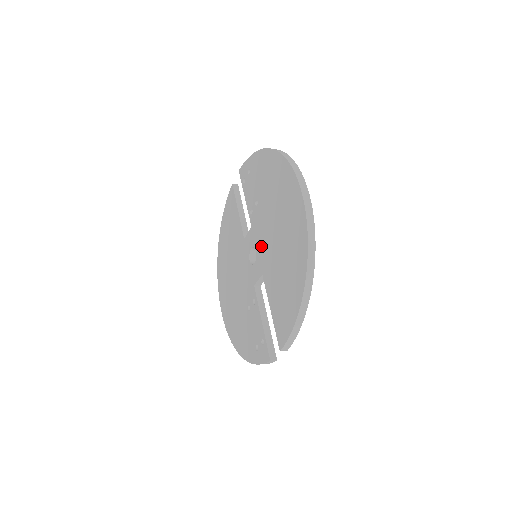
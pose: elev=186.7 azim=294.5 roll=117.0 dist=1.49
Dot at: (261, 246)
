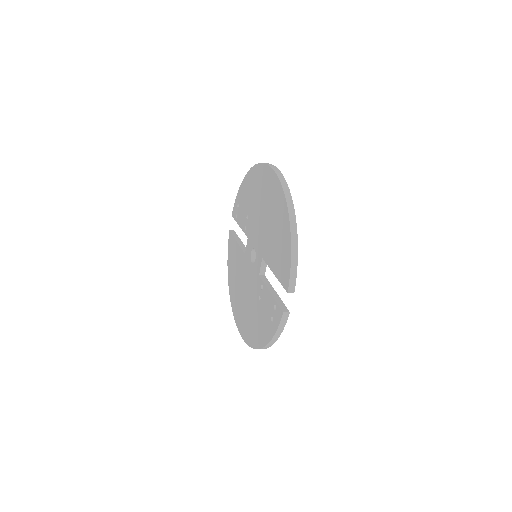
Dot at: (257, 240)
